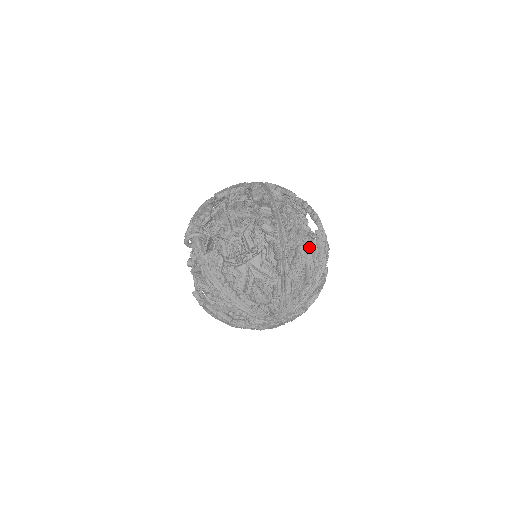
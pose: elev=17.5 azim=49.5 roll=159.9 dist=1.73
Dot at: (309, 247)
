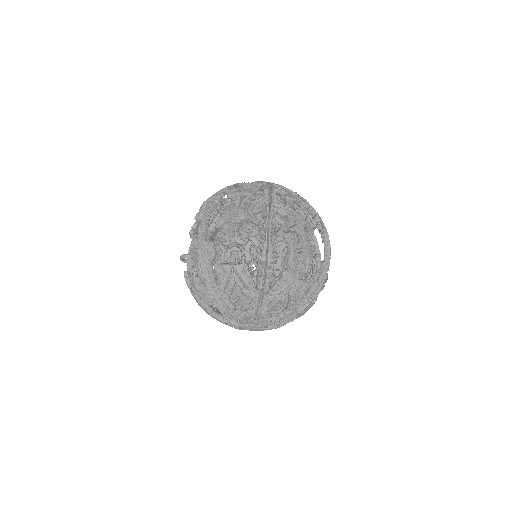
Dot at: (247, 257)
